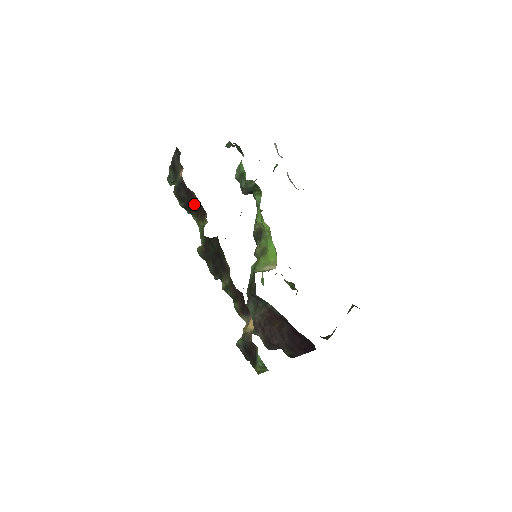
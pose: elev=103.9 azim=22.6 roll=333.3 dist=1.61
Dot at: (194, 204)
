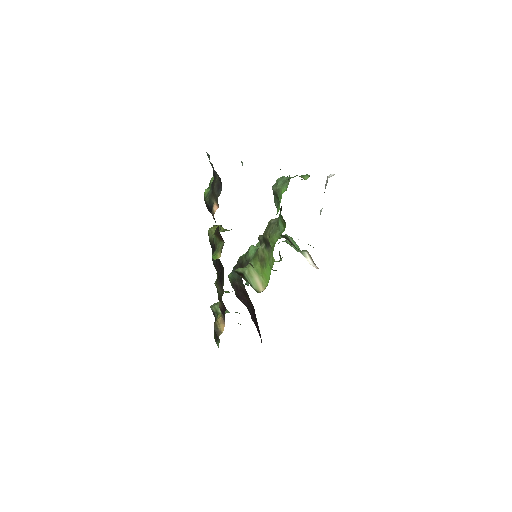
Dot at: occluded
